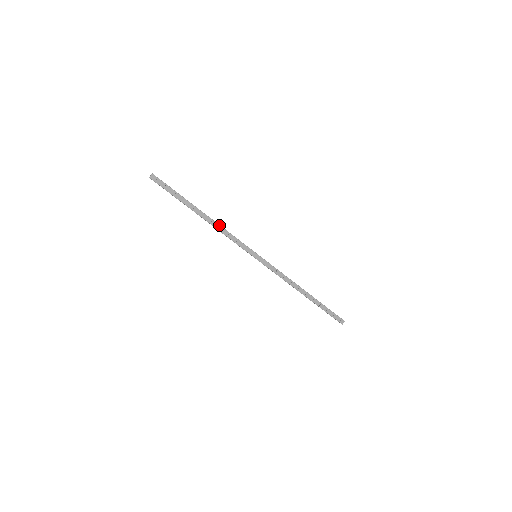
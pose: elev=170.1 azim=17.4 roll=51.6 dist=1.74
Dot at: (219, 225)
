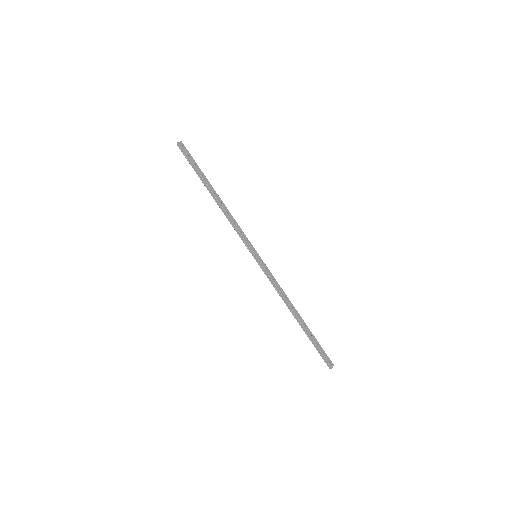
Dot at: (228, 210)
